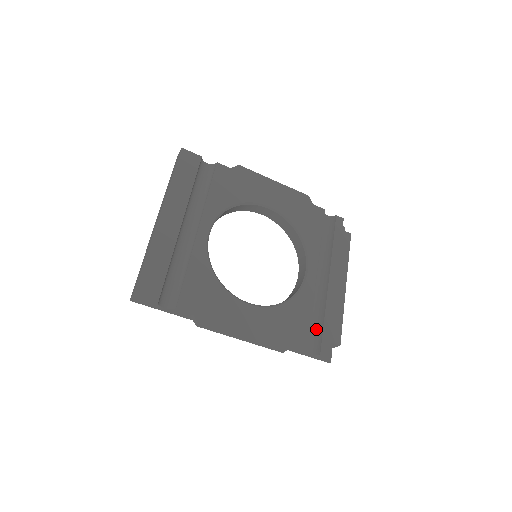
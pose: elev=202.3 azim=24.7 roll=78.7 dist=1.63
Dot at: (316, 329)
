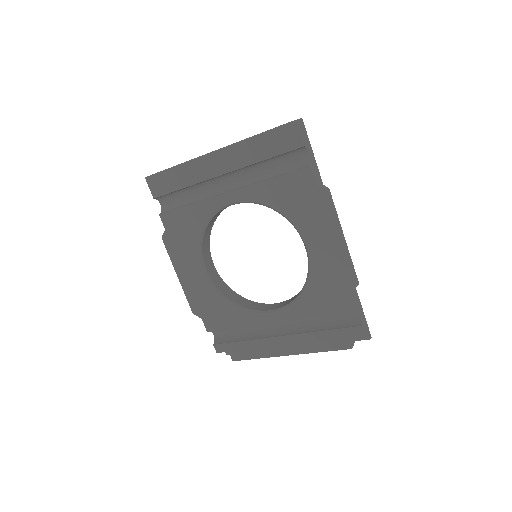
Dot at: (235, 335)
